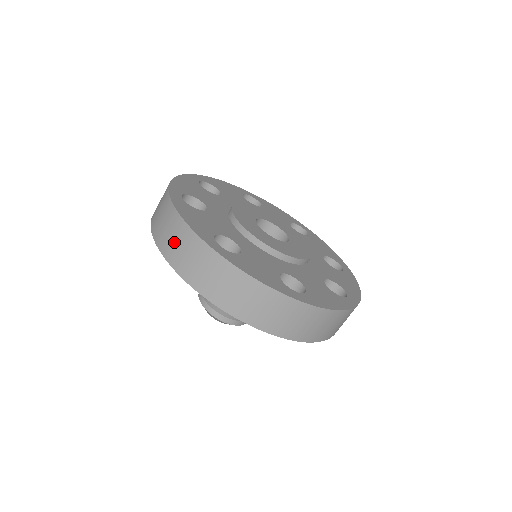
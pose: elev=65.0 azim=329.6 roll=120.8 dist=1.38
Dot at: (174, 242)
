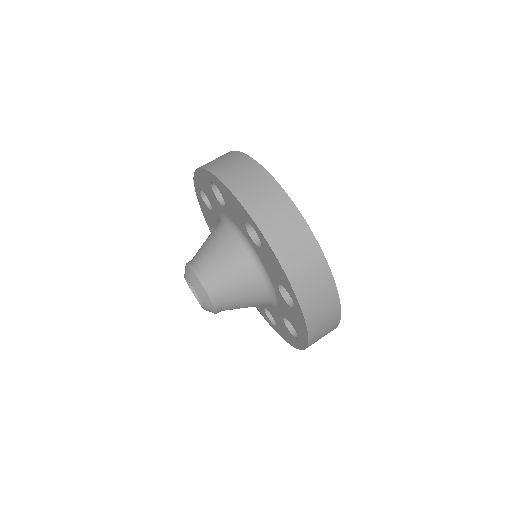
Dot at: (252, 186)
